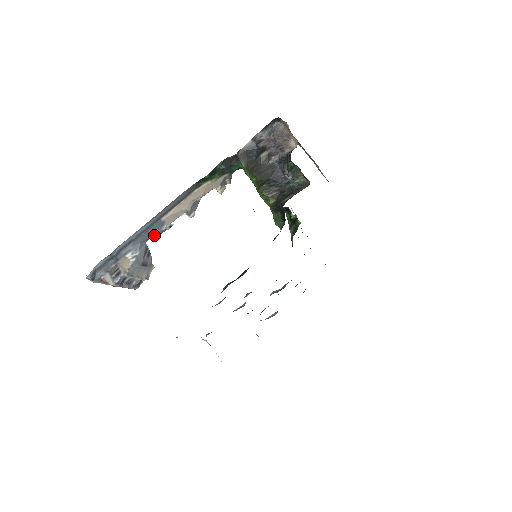
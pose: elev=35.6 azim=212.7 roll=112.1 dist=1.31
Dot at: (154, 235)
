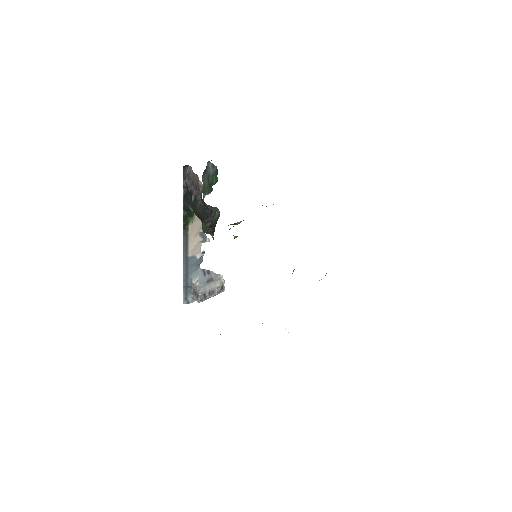
Dot at: (198, 263)
